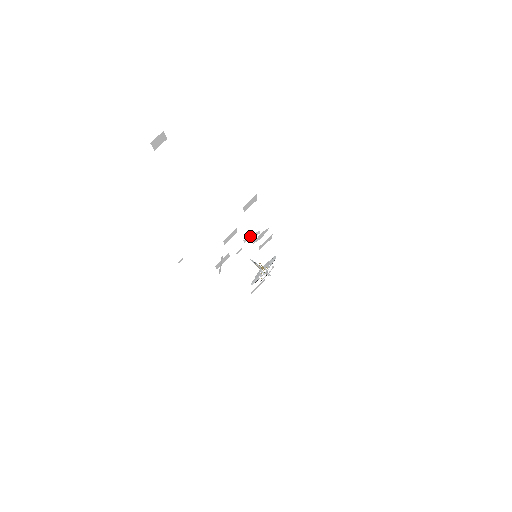
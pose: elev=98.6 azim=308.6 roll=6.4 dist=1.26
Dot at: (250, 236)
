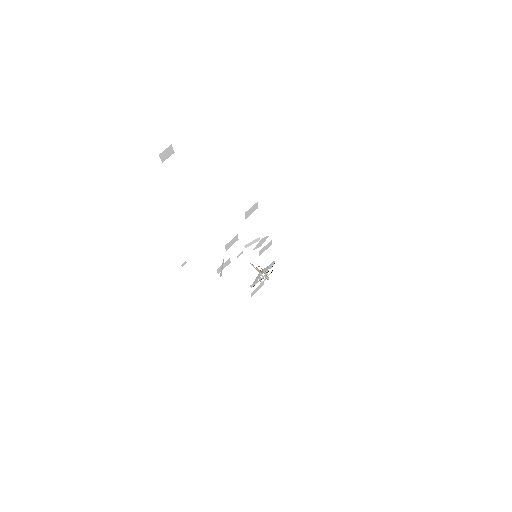
Dot at: (250, 242)
